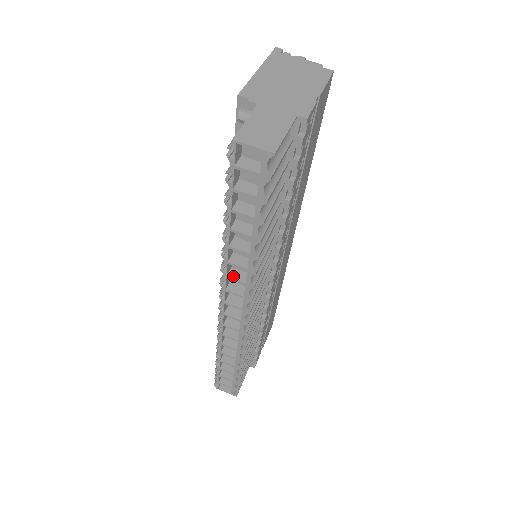
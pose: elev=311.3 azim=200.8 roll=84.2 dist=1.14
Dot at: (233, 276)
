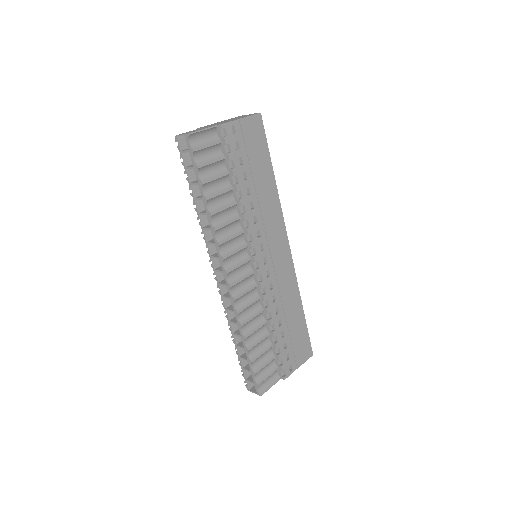
Dot at: (210, 241)
